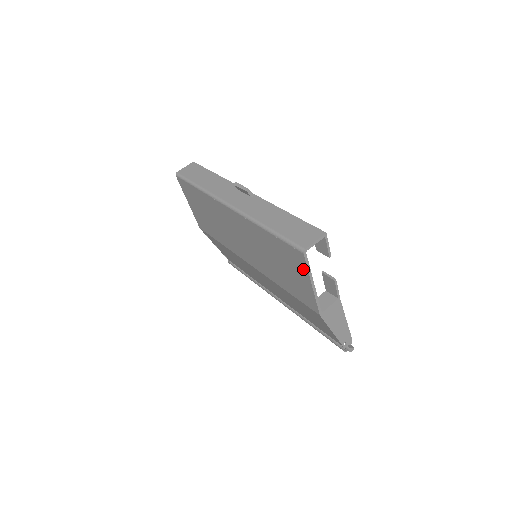
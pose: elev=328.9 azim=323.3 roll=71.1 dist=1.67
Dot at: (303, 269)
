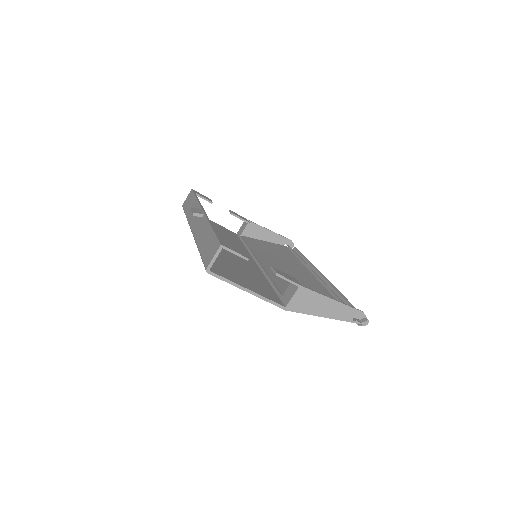
Dot at: occluded
